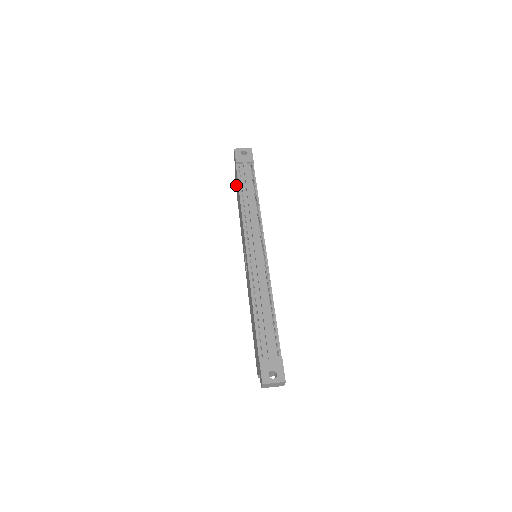
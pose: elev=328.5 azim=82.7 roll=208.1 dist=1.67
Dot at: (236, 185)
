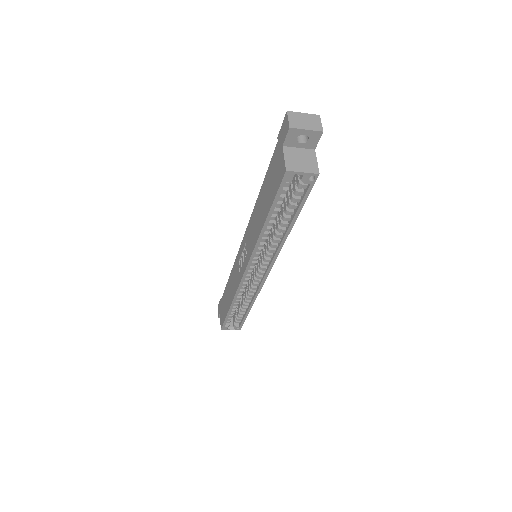
Dot at: (223, 314)
